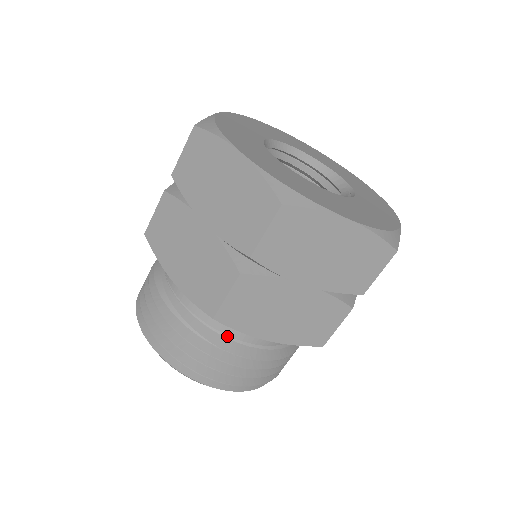
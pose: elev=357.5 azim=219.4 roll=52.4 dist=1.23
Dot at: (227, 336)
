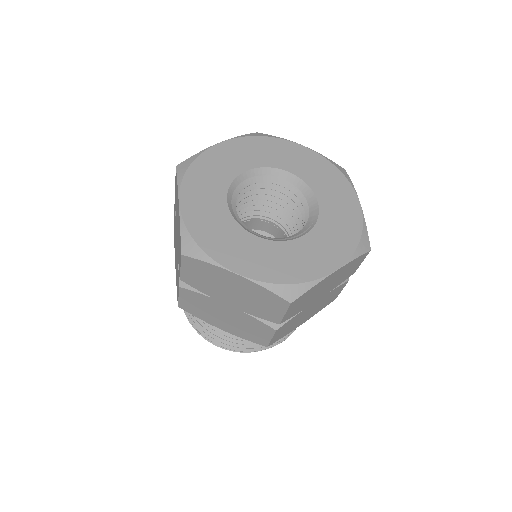
Dot at: occluded
